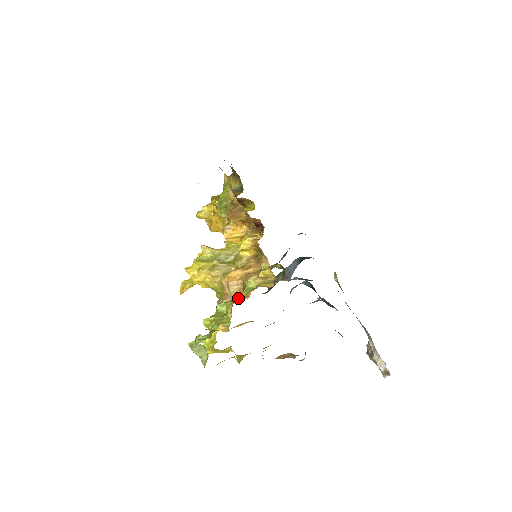
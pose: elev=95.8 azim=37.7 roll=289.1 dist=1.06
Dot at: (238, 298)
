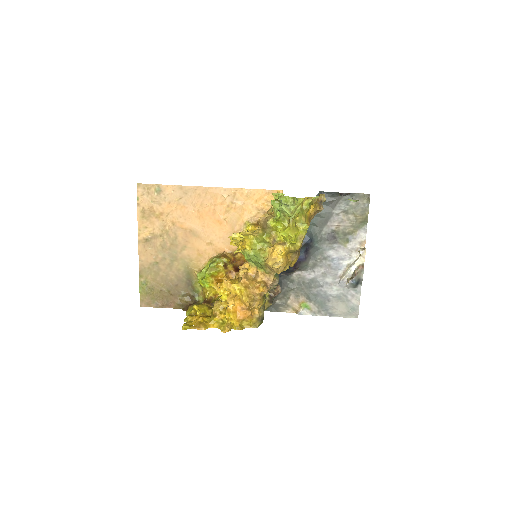
Dot at: occluded
